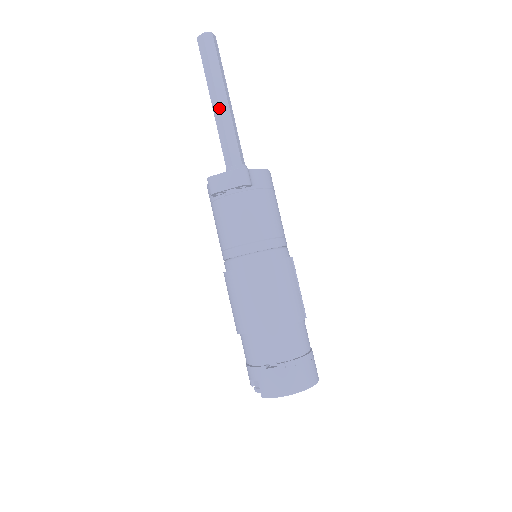
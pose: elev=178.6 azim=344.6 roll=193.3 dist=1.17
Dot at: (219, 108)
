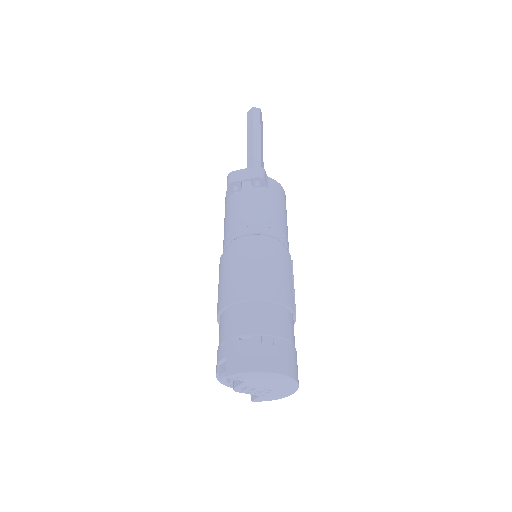
Dot at: (252, 147)
